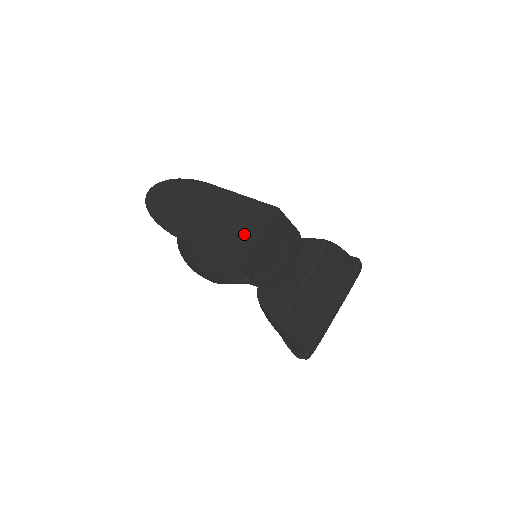
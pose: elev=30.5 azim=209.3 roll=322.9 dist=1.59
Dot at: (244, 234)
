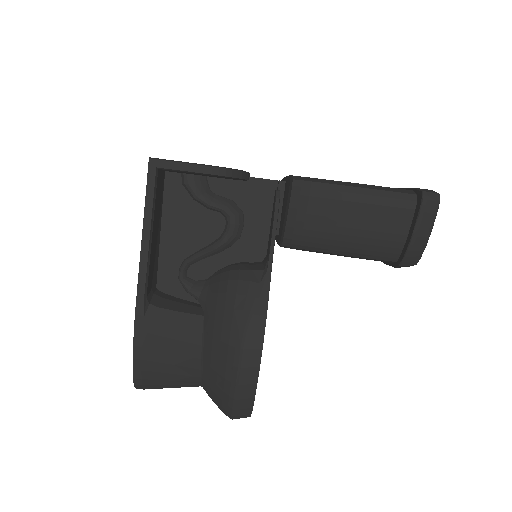
Dot at: occluded
